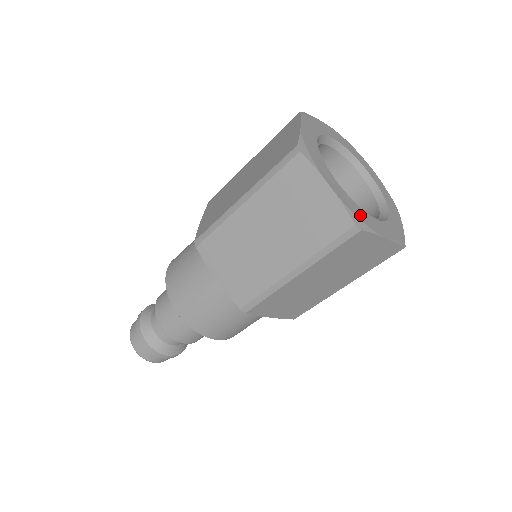
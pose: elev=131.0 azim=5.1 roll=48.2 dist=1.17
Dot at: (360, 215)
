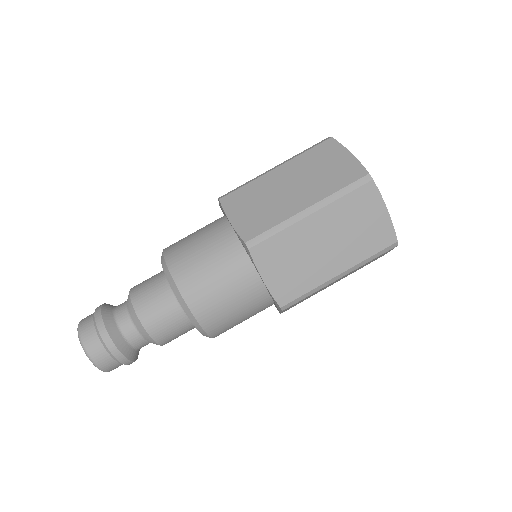
Dot at: occluded
